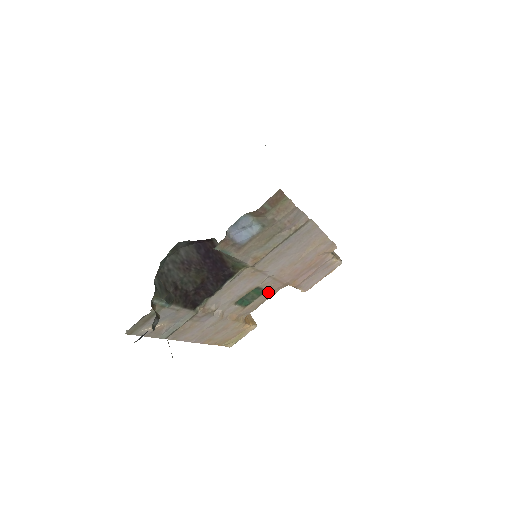
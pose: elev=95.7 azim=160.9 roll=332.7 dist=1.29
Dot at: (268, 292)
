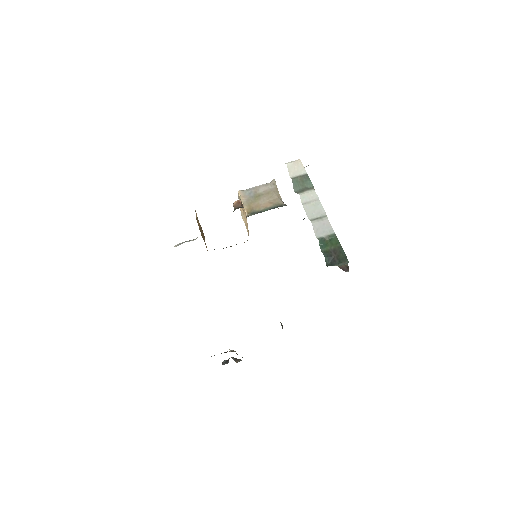
Dot at: occluded
